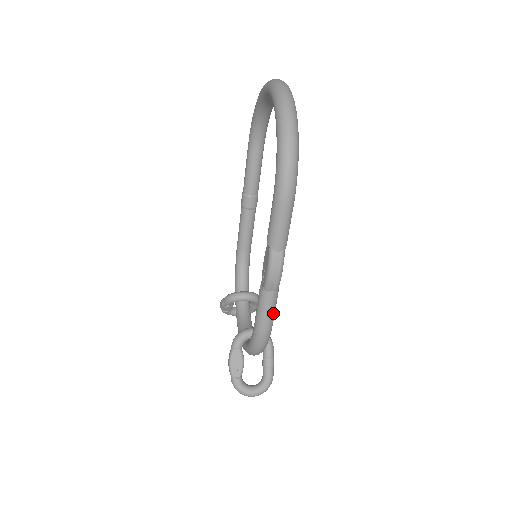
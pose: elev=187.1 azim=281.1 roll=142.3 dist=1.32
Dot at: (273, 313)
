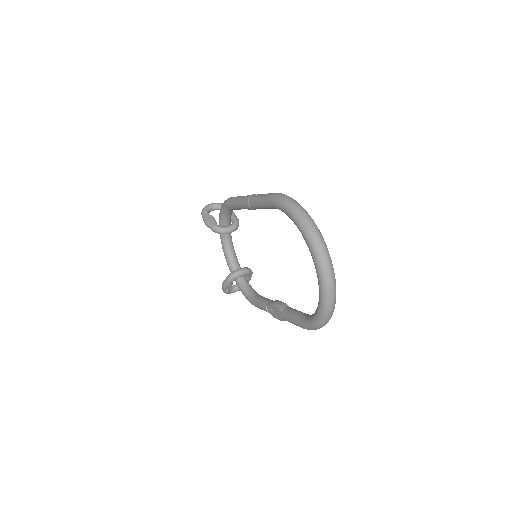
Dot at: occluded
